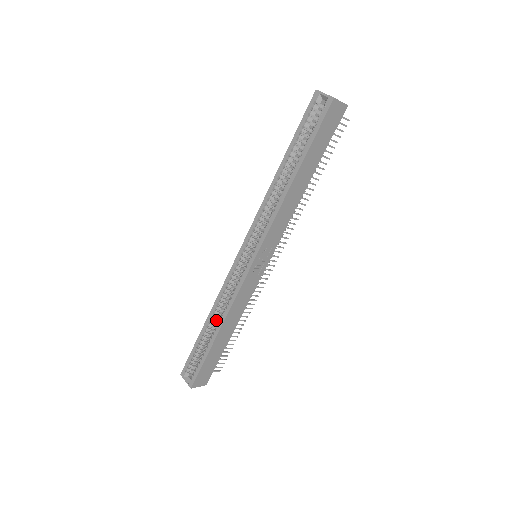
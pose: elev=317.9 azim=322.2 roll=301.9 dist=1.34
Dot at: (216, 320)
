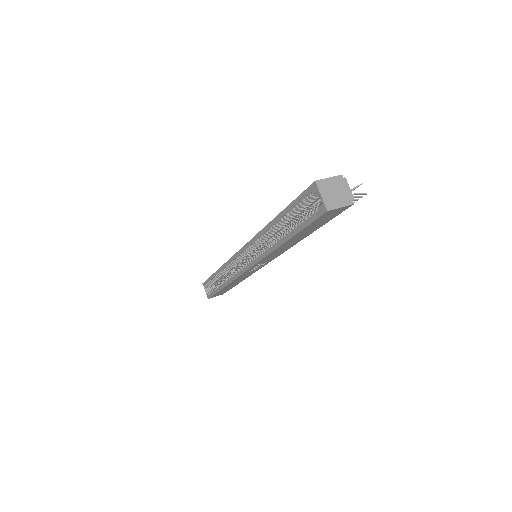
Dot at: (225, 274)
